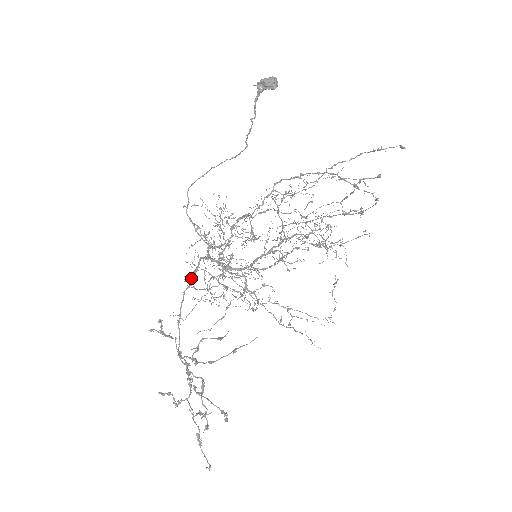
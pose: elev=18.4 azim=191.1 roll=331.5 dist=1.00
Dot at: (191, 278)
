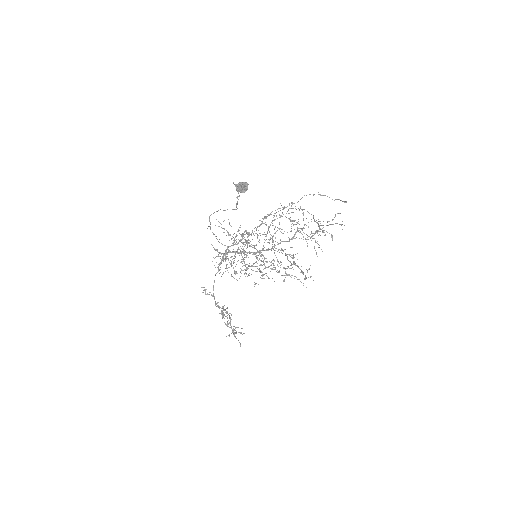
Dot at: (218, 268)
